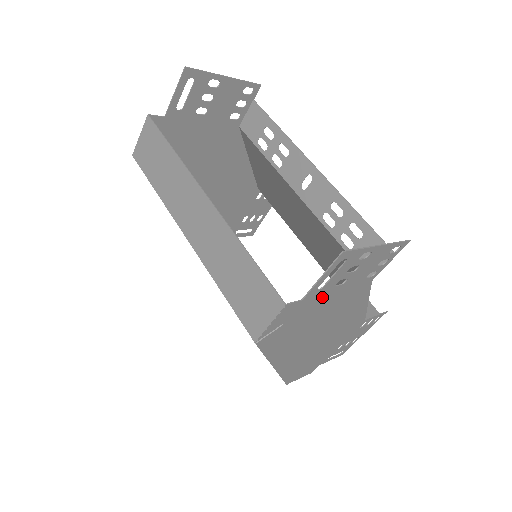
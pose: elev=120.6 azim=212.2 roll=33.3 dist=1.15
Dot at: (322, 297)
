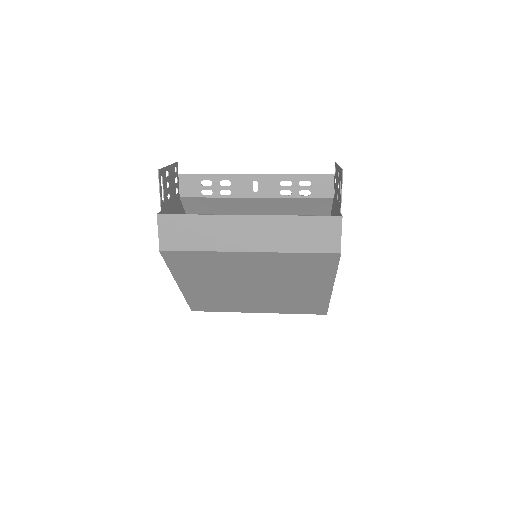
Dot at: (338, 211)
